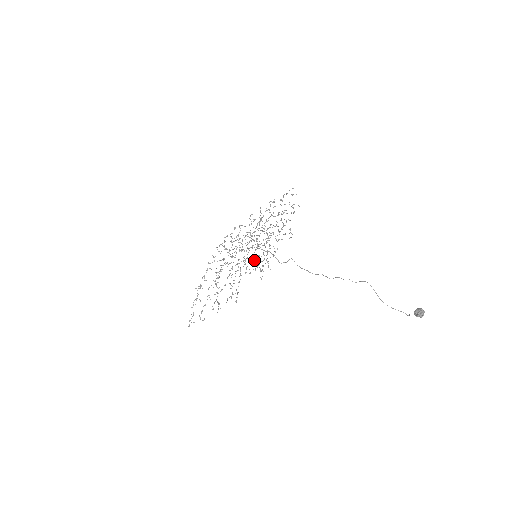
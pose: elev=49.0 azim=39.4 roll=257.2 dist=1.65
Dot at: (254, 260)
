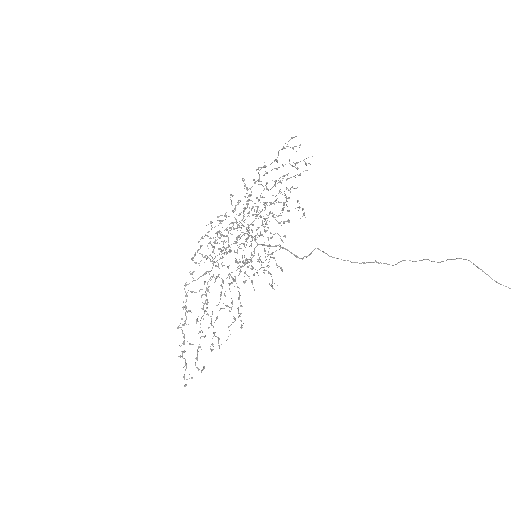
Dot at: (252, 261)
